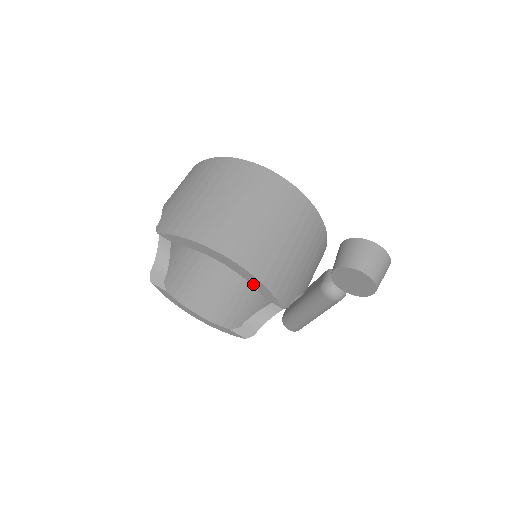
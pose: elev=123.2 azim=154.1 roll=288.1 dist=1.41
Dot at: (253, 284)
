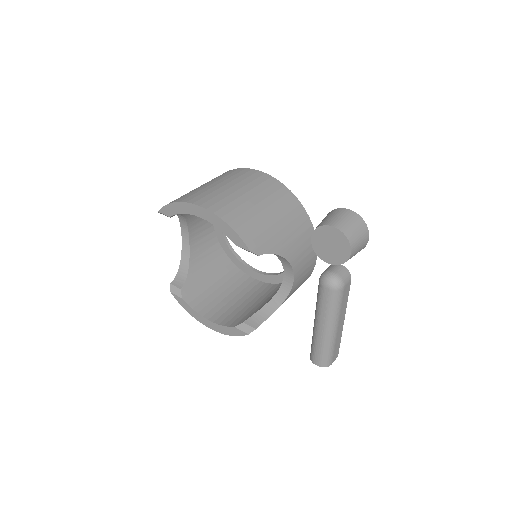
Dot at: (223, 230)
